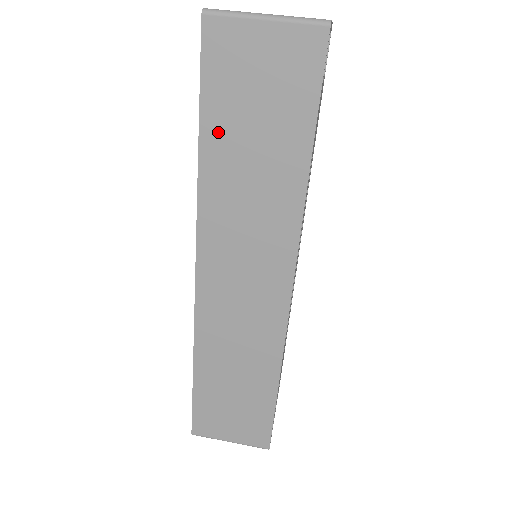
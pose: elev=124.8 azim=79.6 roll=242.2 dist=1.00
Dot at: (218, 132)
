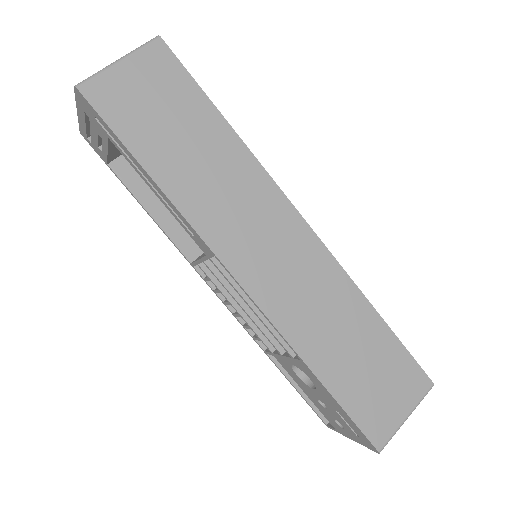
Dot at: (154, 154)
